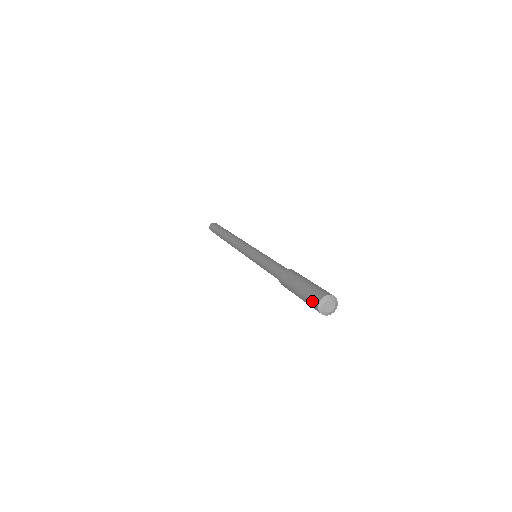
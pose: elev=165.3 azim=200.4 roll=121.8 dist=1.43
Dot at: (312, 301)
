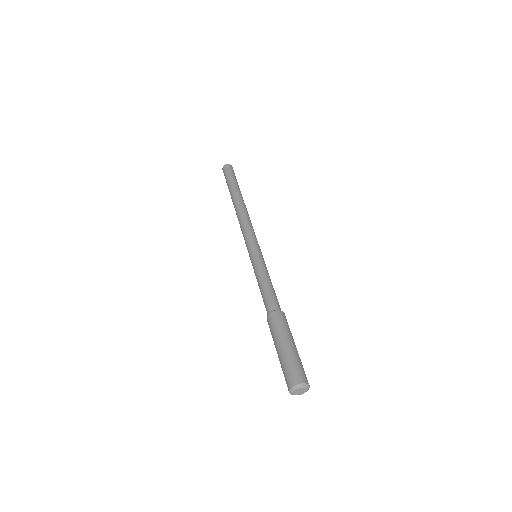
Dot at: (286, 380)
